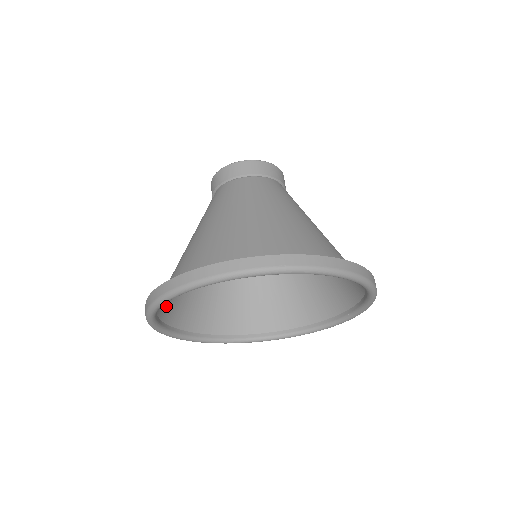
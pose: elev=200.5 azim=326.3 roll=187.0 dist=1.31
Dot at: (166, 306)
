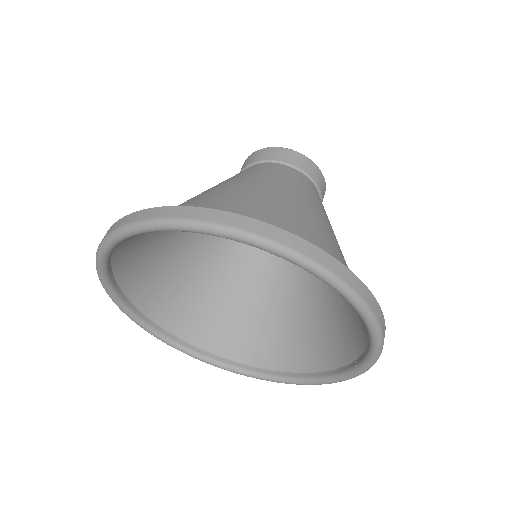
Dot at: (139, 285)
